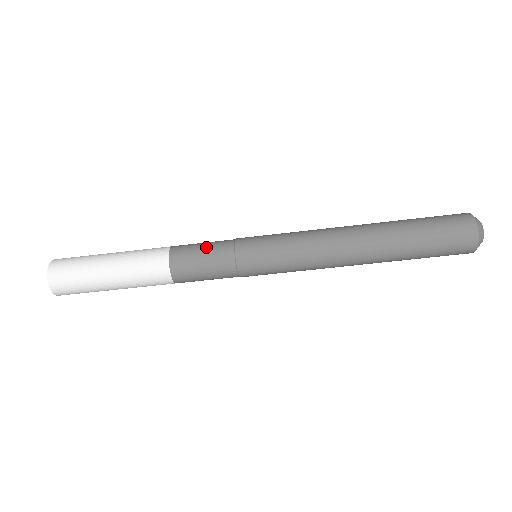
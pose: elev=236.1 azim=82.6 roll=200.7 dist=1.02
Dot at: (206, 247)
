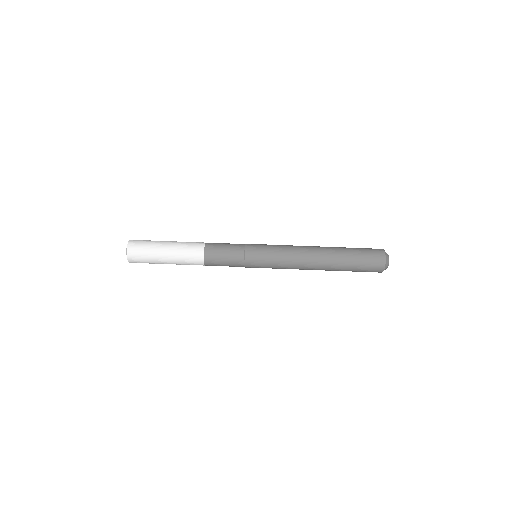
Dot at: (227, 251)
